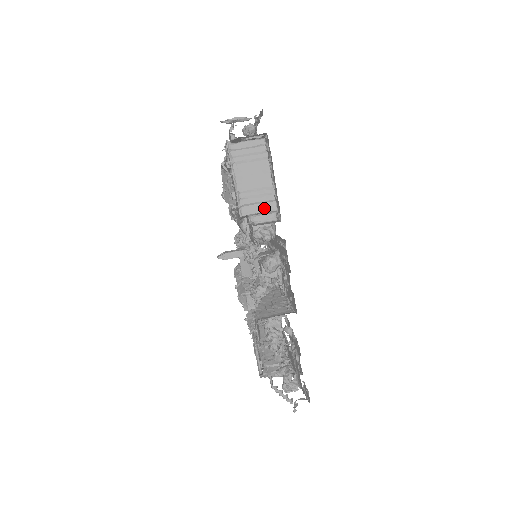
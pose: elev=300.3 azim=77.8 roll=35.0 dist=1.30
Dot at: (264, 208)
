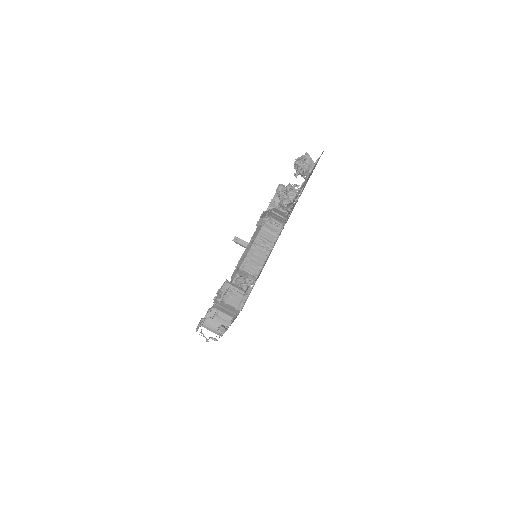
Dot at: (227, 313)
